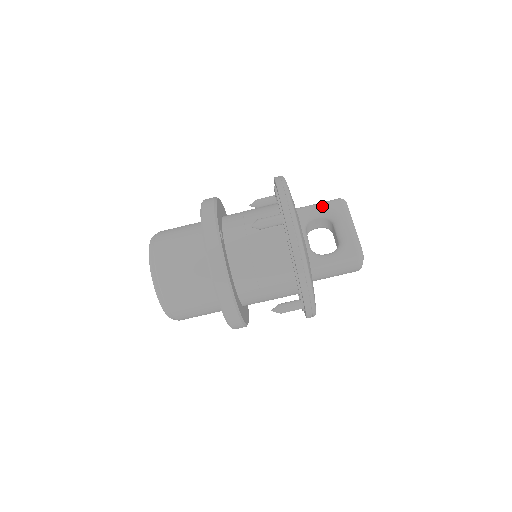
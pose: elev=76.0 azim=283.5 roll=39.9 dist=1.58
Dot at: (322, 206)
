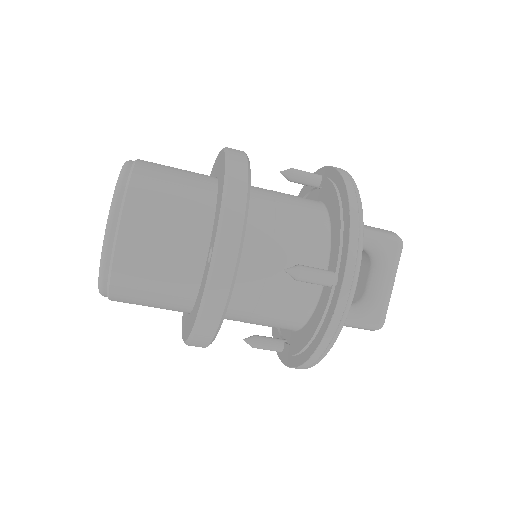
Dot at: (375, 240)
